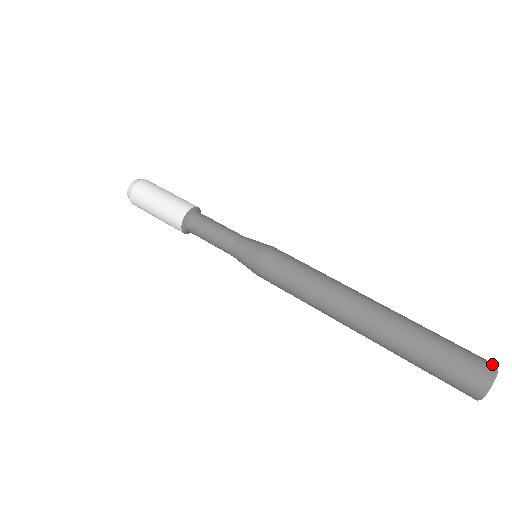
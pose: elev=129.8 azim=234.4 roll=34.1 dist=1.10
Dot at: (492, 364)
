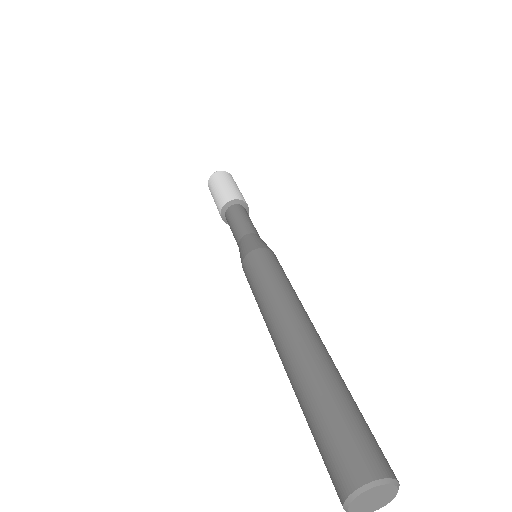
Dot at: (396, 478)
